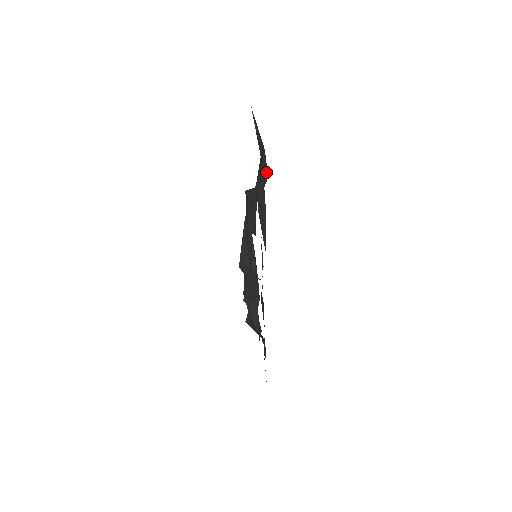
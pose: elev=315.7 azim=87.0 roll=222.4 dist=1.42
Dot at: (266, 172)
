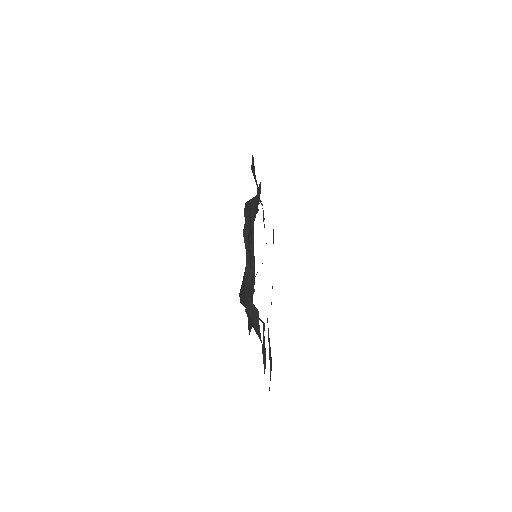
Dot at: (258, 188)
